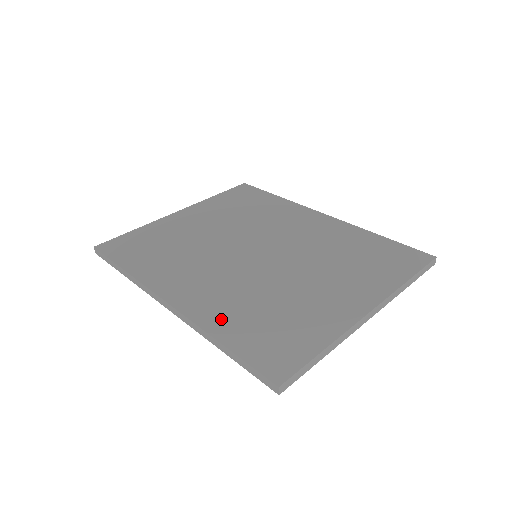
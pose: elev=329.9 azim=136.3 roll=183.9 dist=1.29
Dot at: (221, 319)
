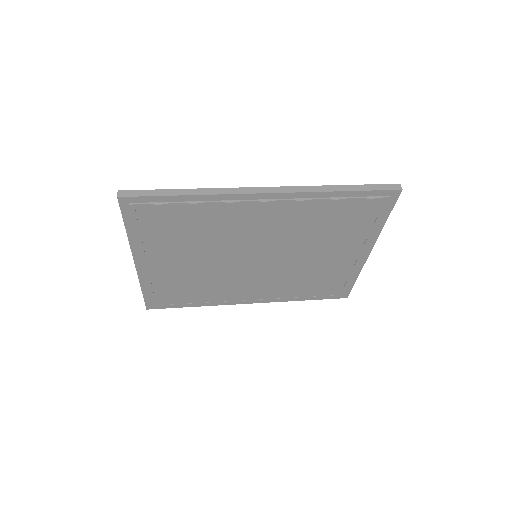
Dot at: occluded
